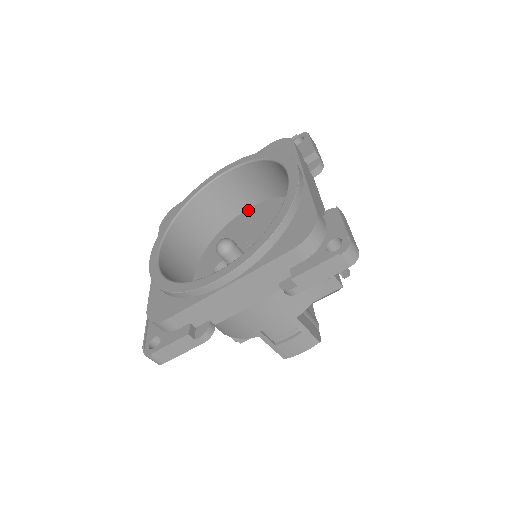
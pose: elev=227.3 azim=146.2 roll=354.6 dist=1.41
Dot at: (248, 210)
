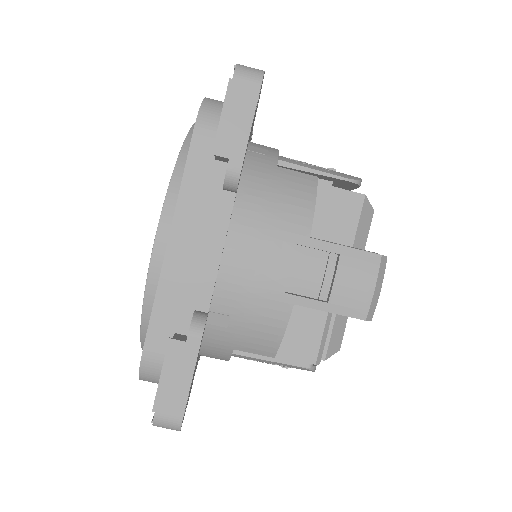
Dot at: occluded
